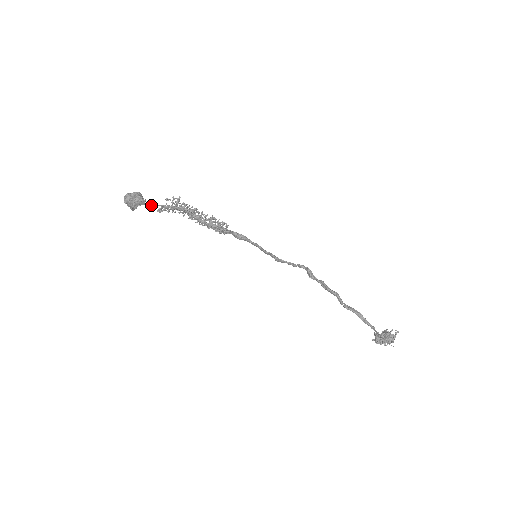
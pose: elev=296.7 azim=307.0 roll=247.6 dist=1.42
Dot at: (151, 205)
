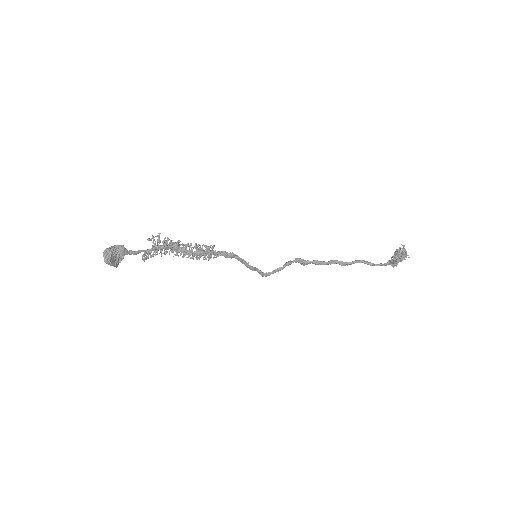
Dot at: (134, 253)
